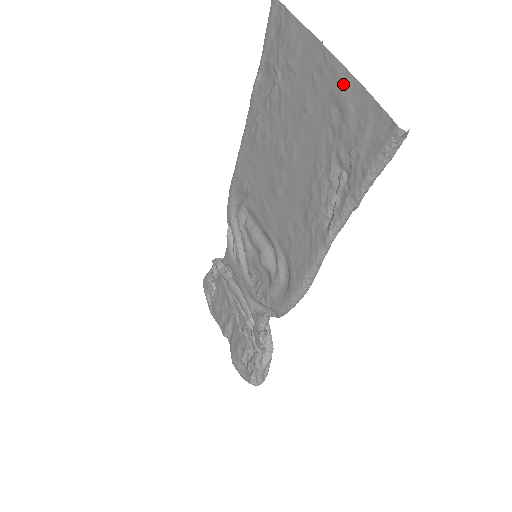
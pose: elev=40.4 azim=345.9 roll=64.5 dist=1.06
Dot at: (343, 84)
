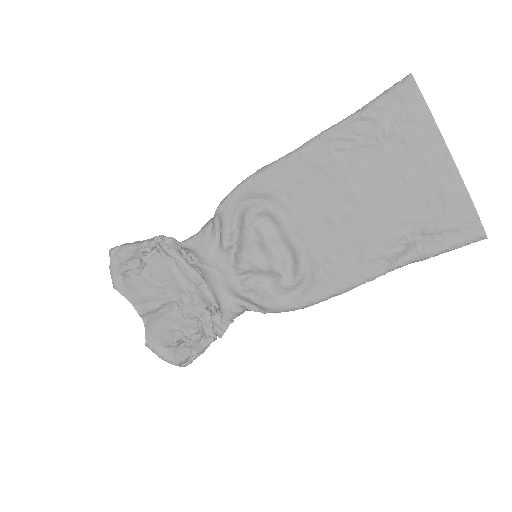
Dot at: (455, 186)
